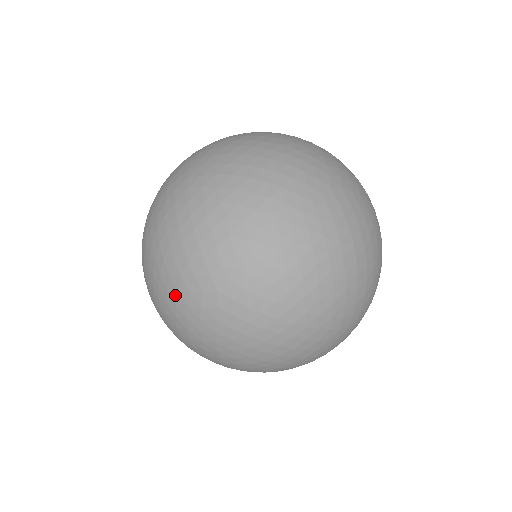
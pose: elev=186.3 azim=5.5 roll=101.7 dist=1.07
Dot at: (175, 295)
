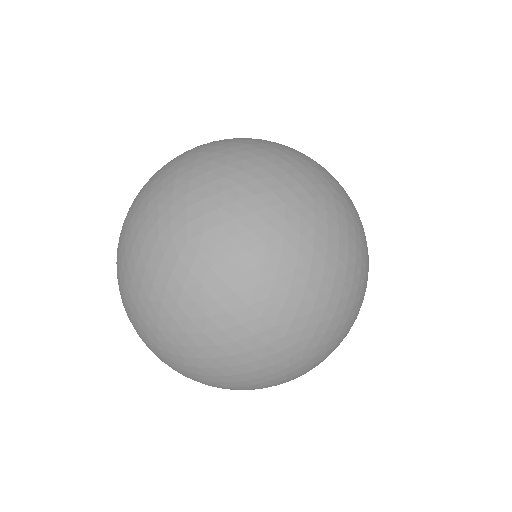
Dot at: occluded
